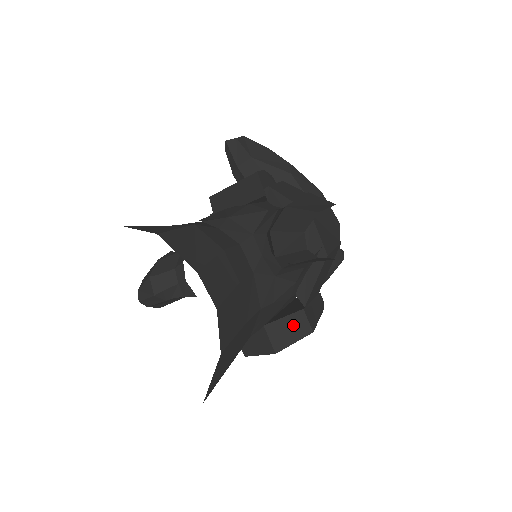
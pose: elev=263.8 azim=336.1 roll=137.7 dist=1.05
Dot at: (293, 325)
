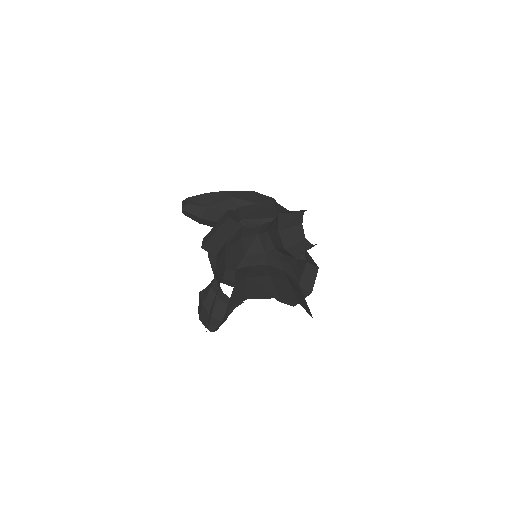
Dot at: (309, 273)
